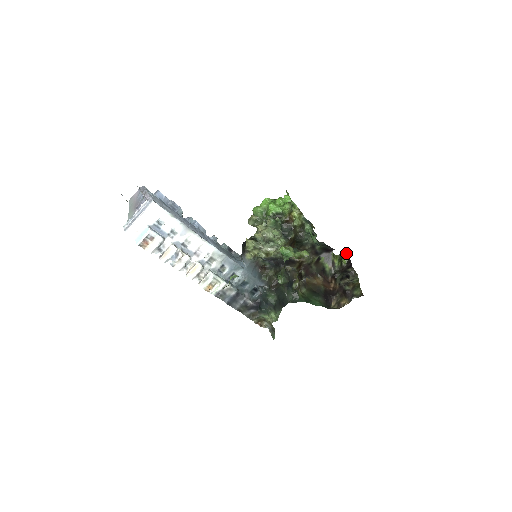
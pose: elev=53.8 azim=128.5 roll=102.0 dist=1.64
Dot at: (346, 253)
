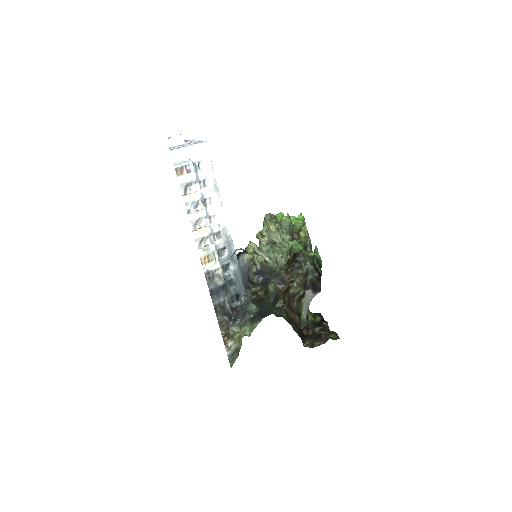
Dot at: (320, 313)
